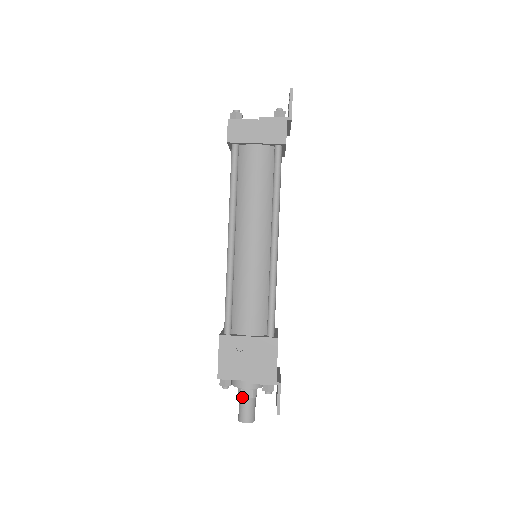
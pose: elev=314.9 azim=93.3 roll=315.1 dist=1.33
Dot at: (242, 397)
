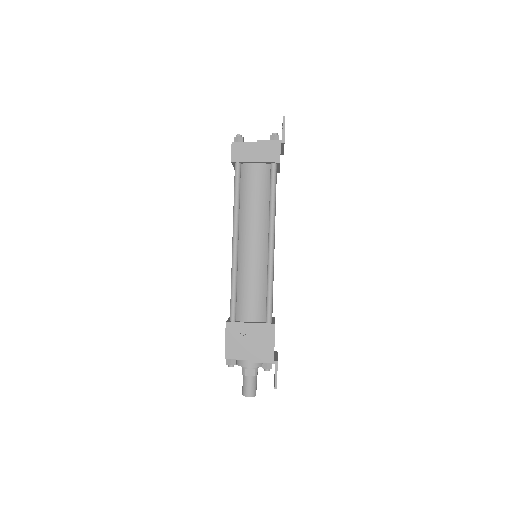
Dot at: (245, 375)
